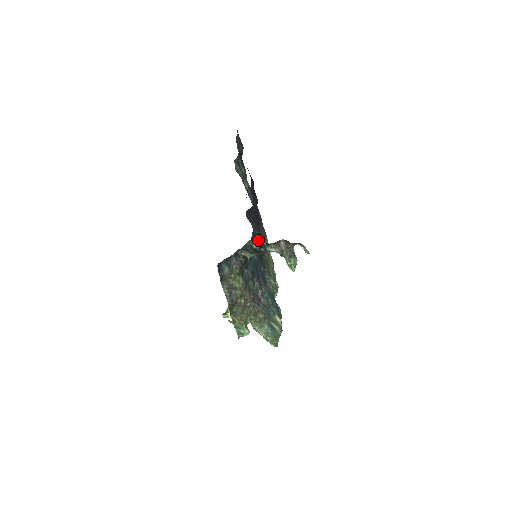
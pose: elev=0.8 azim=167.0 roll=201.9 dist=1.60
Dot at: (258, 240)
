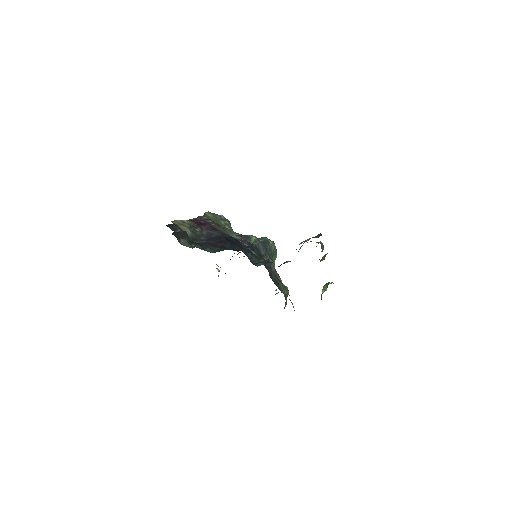
Dot at: occluded
